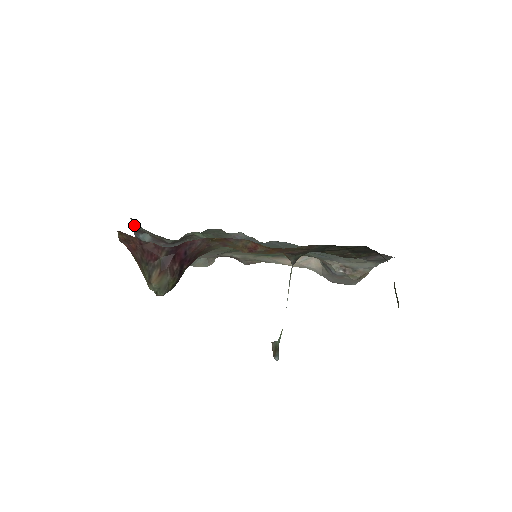
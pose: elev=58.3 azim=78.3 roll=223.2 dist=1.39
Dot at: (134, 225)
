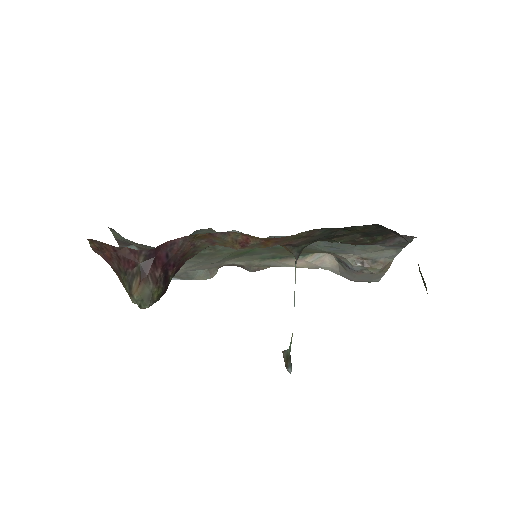
Dot at: (116, 236)
